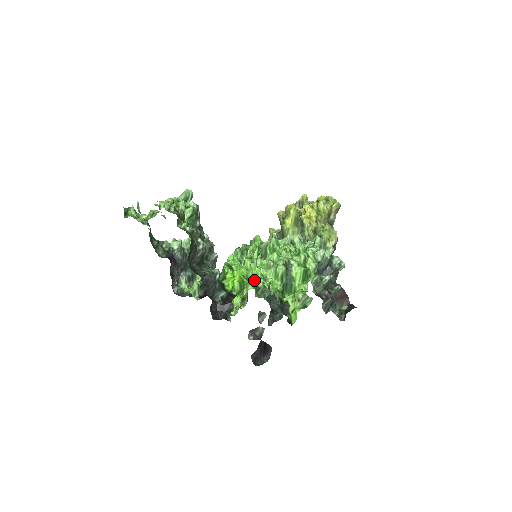
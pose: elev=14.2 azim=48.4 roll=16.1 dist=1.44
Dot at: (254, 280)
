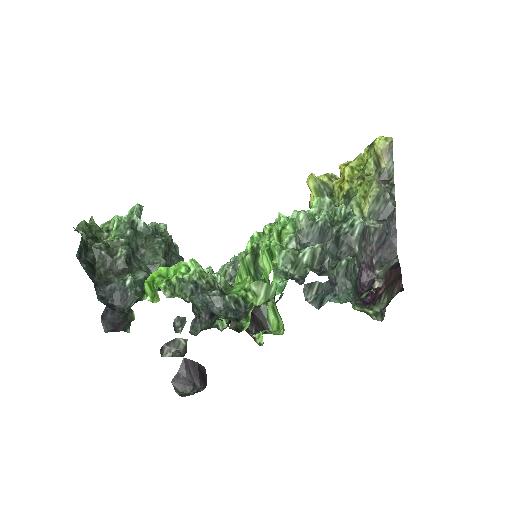
Dot at: (170, 277)
